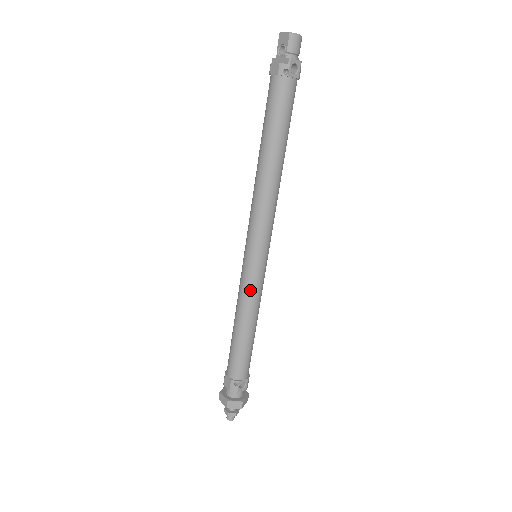
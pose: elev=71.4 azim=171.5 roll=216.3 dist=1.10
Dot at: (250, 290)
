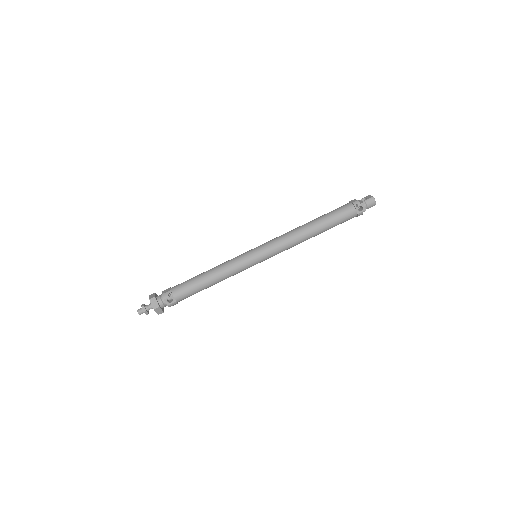
Dot at: (236, 263)
